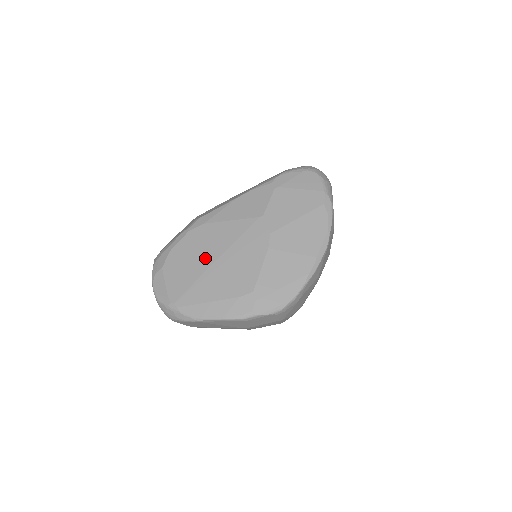
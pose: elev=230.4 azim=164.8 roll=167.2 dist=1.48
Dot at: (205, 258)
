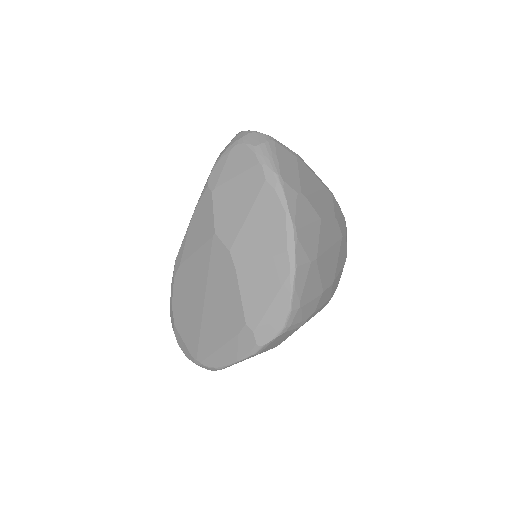
Dot at: (196, 303)
